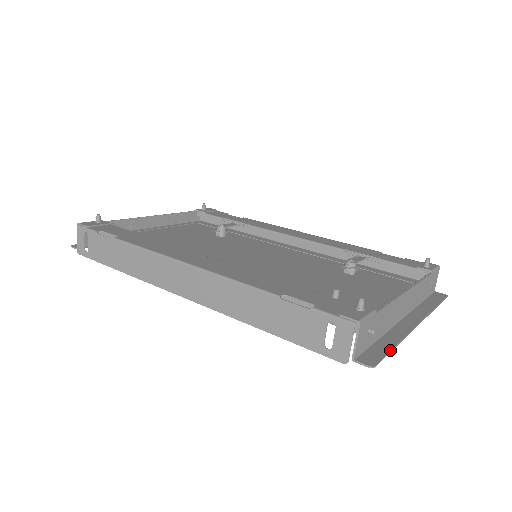
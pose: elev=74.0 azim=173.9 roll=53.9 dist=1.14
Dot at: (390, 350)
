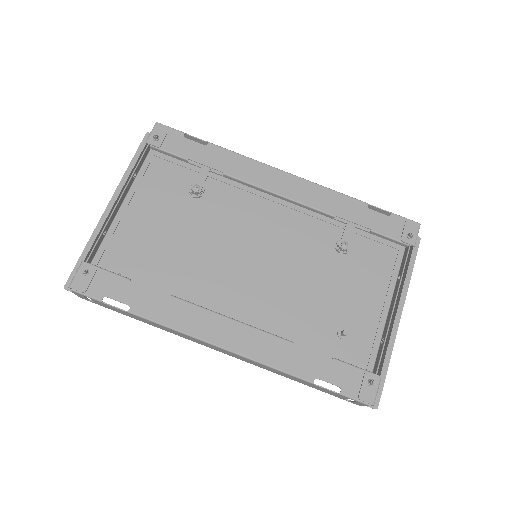
Dot at: (385, 378)
